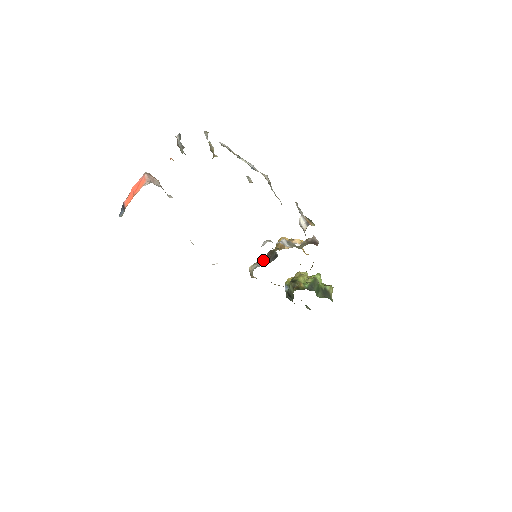
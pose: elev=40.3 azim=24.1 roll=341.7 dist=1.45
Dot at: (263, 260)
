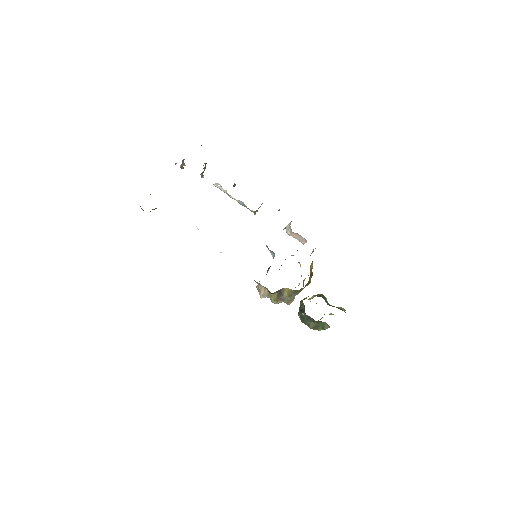
Dot at: occluded
